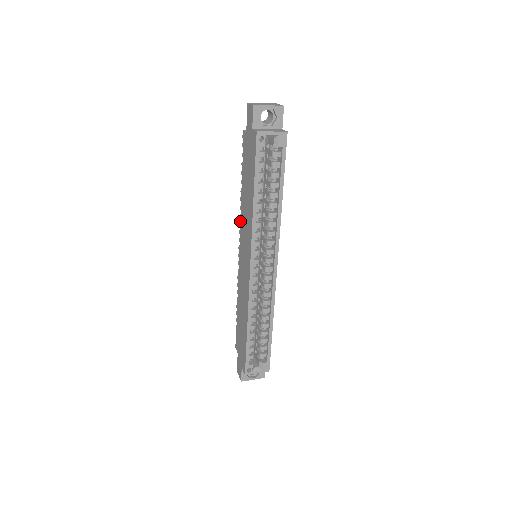
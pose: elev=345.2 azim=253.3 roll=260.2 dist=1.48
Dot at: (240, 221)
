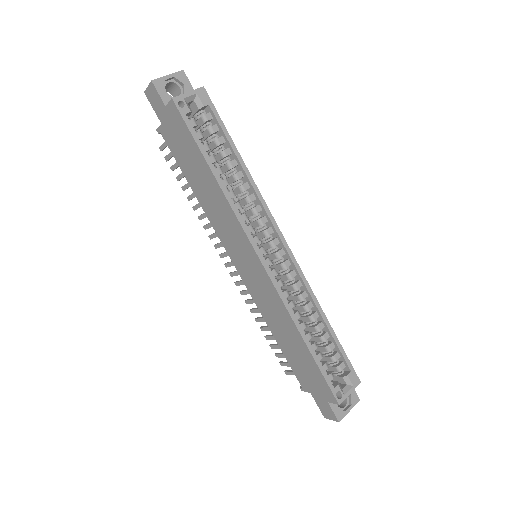
Dot at: occluded
